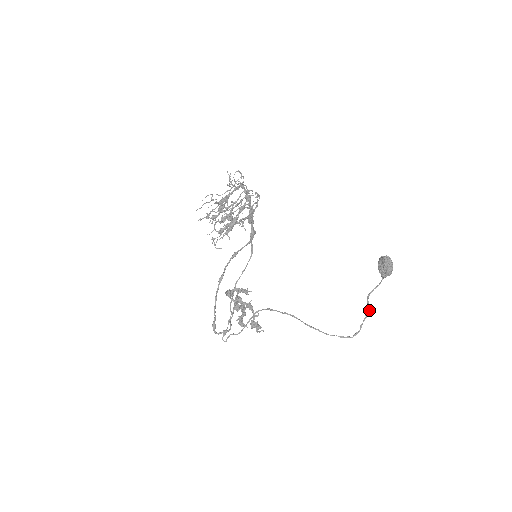
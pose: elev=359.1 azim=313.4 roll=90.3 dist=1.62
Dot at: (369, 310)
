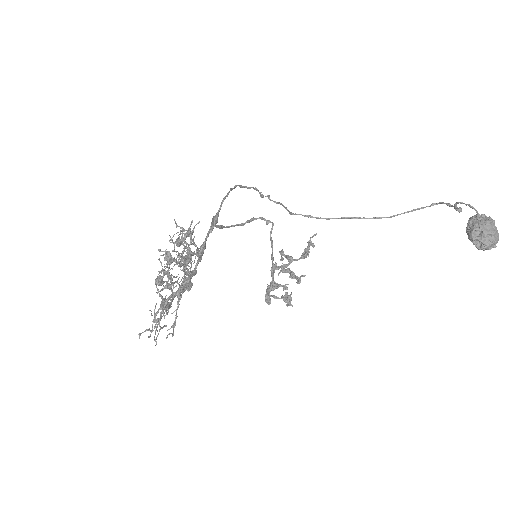
Dot at: occluded
